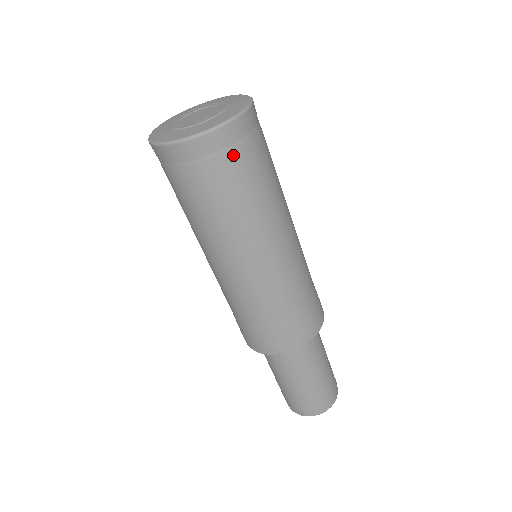
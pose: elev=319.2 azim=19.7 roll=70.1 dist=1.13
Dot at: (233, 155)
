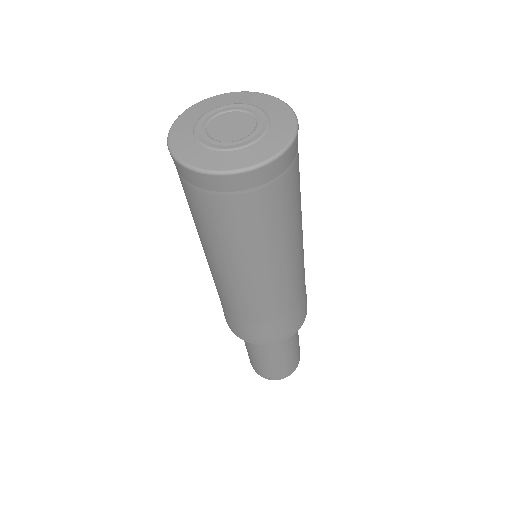
Dot at: (204, 197)
